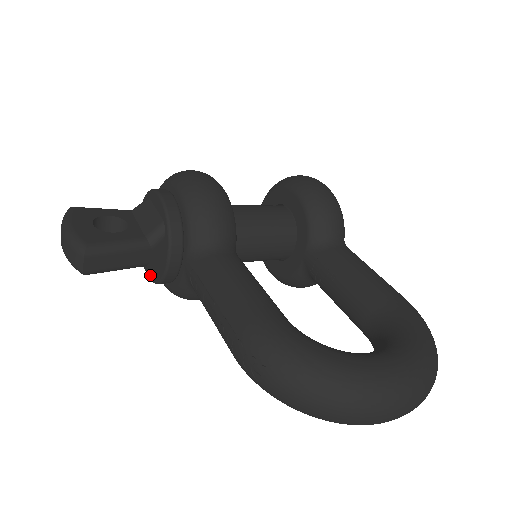
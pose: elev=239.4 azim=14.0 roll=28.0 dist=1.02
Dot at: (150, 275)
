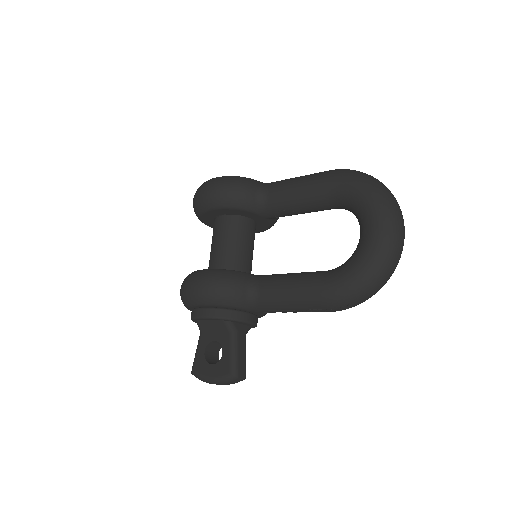
Dot at: occluded
